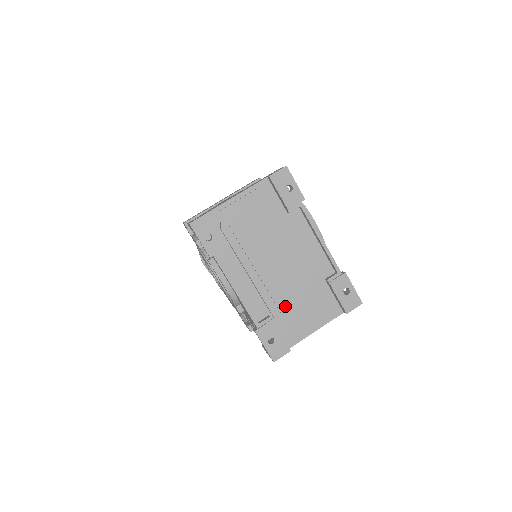
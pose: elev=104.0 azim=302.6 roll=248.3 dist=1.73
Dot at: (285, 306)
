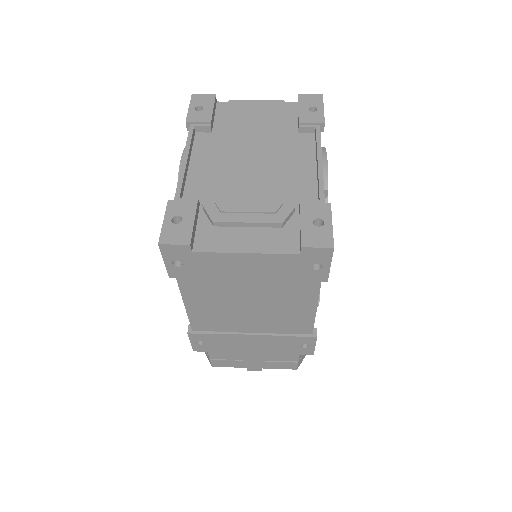
Dot at: (226, 198)
